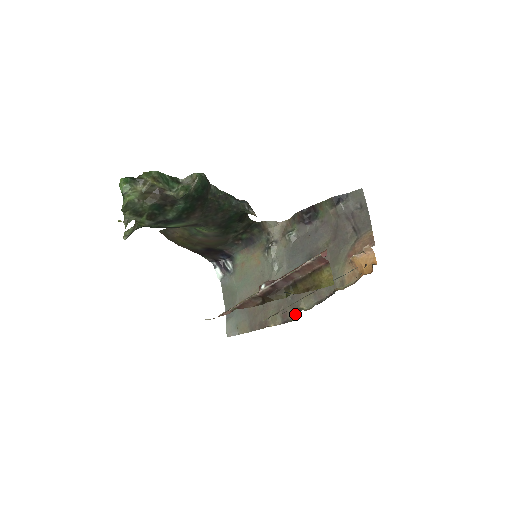
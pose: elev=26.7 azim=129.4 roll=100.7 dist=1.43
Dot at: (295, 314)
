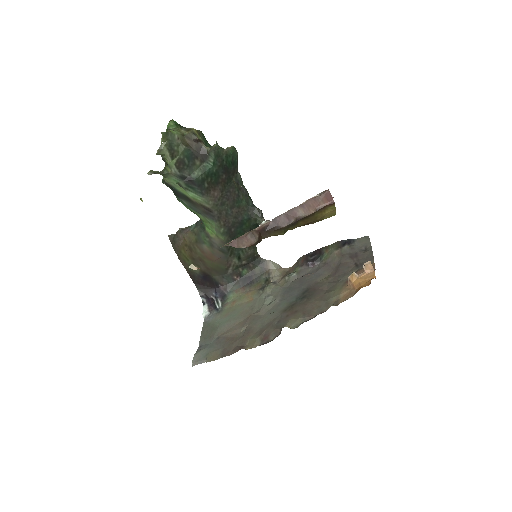
Dot at: (278, 335)
